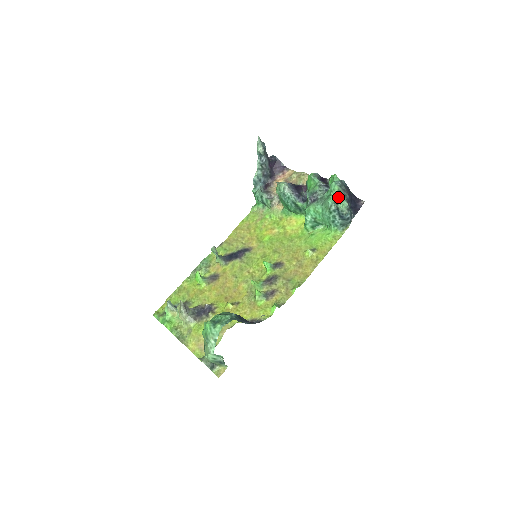
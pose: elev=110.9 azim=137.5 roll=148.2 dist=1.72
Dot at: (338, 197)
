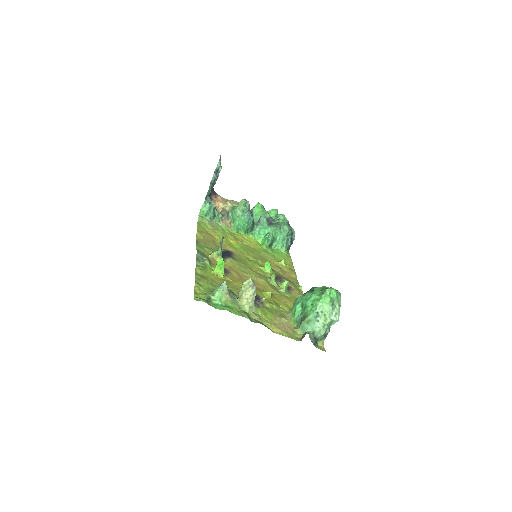
Dot at: occluded
